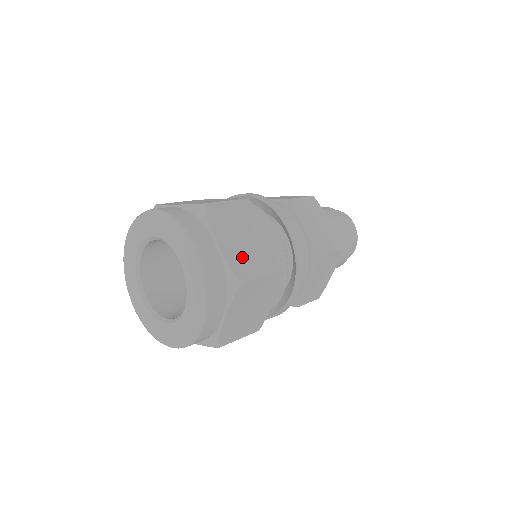
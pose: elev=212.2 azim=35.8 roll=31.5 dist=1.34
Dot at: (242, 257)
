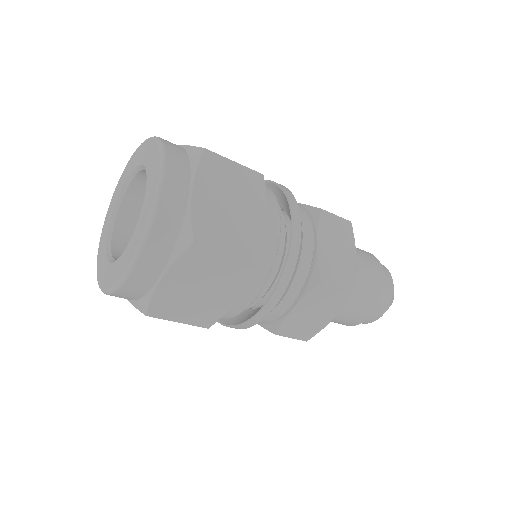
Dot at: (213, 220)
